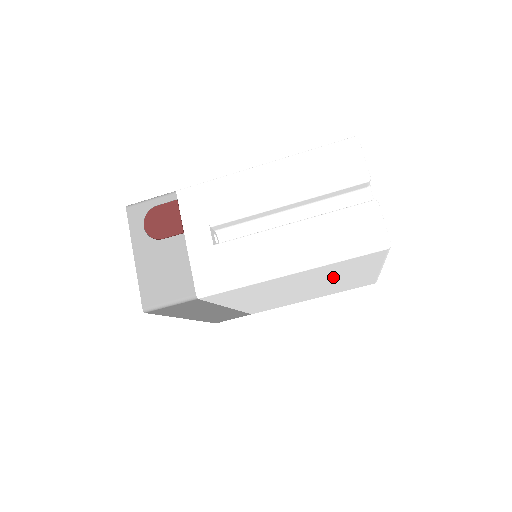
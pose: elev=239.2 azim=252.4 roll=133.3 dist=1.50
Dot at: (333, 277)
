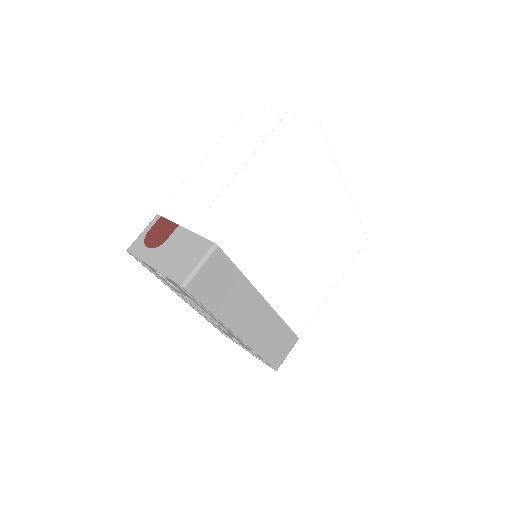
Dot at: (314, 203)
